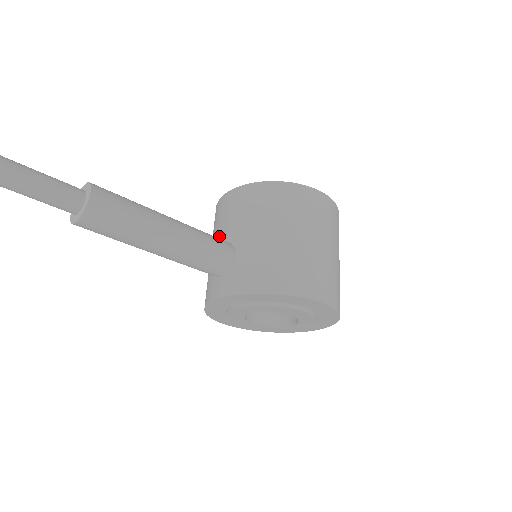
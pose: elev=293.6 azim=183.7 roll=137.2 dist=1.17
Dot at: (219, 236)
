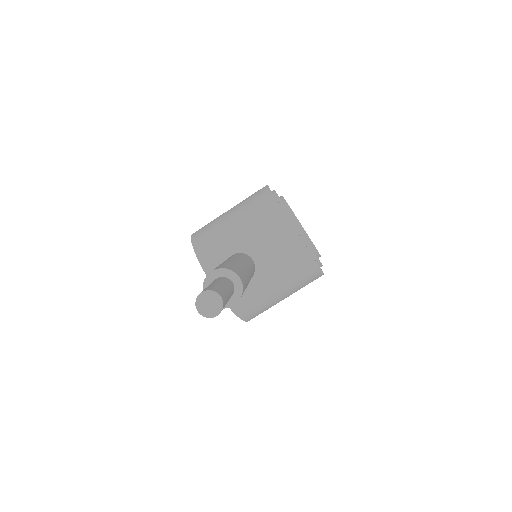
Dot at: (256, 246)
